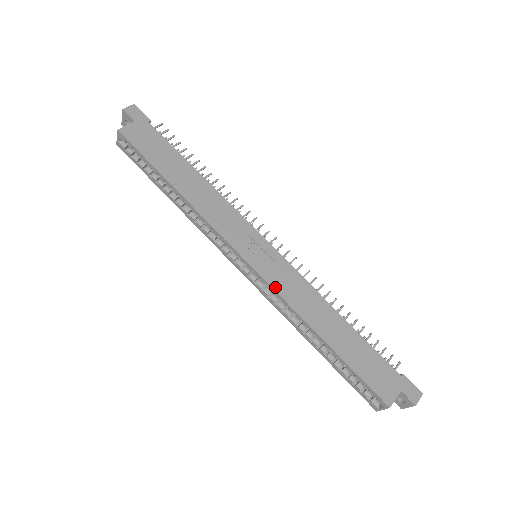
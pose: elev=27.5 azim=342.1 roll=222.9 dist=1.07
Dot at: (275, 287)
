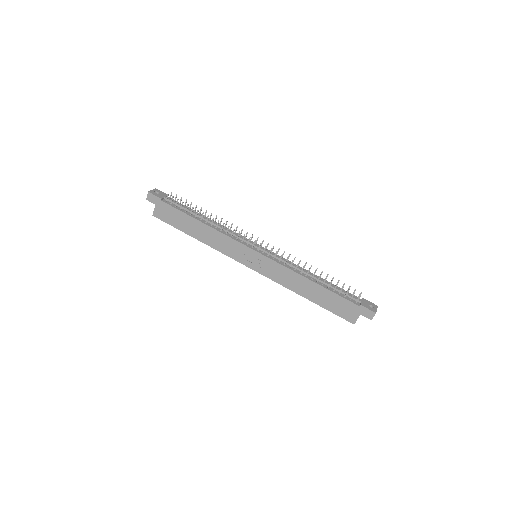
Dot at: (270, 277)
